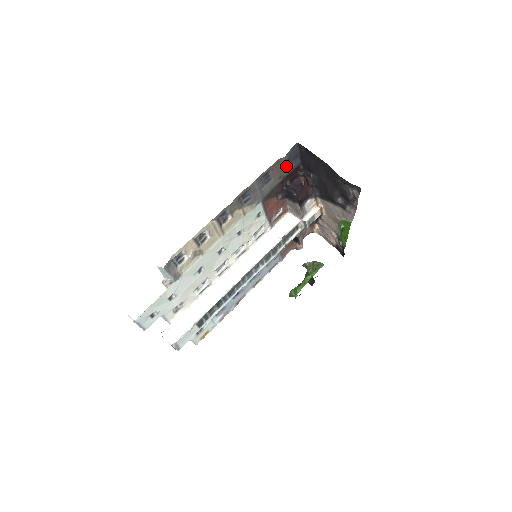
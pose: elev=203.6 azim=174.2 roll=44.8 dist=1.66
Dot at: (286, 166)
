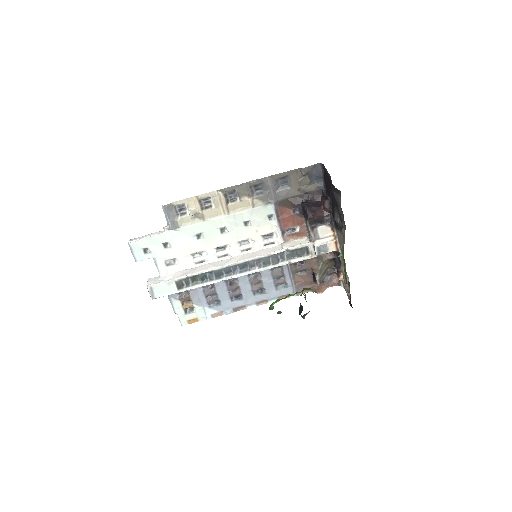
Dot at: (307, 182)
